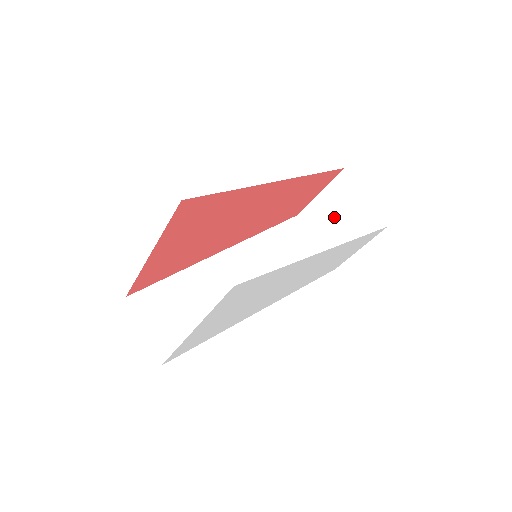
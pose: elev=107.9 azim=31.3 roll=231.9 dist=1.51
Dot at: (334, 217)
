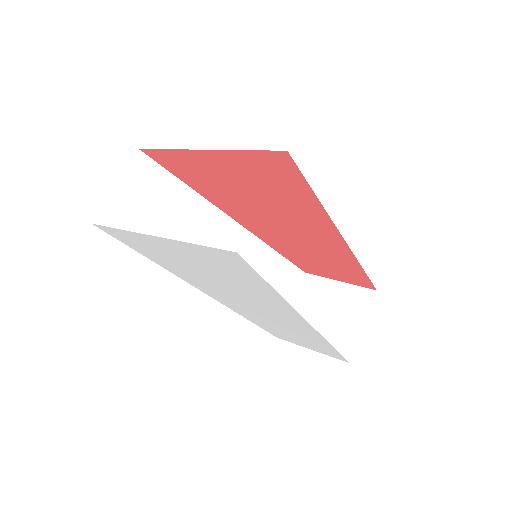
Dot at: (326, 308)
